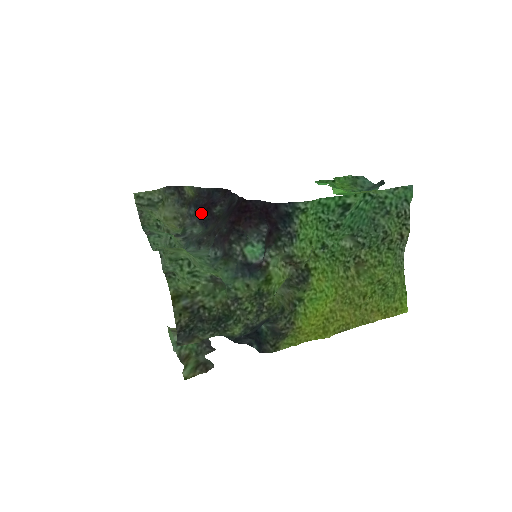
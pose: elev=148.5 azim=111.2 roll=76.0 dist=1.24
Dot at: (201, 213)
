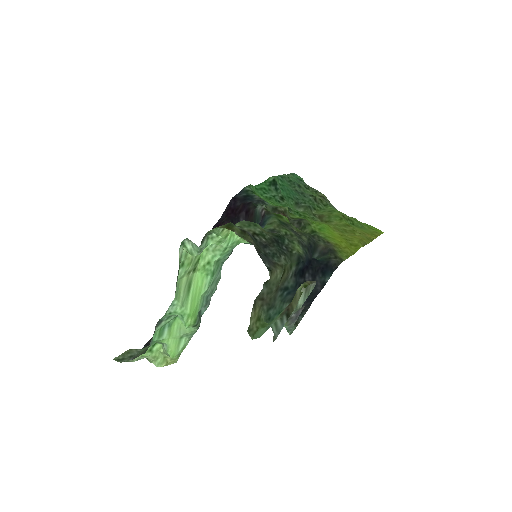
Dot at: occluded
